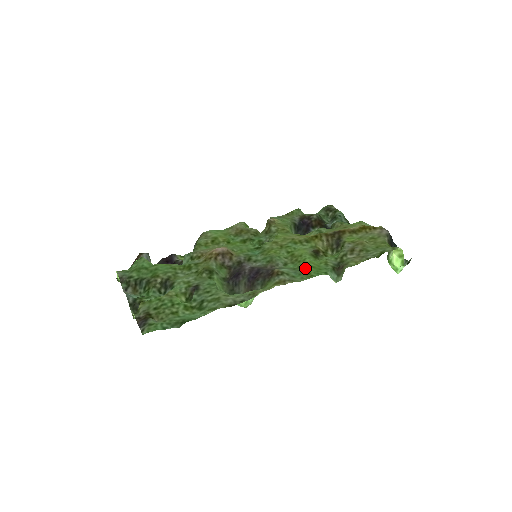
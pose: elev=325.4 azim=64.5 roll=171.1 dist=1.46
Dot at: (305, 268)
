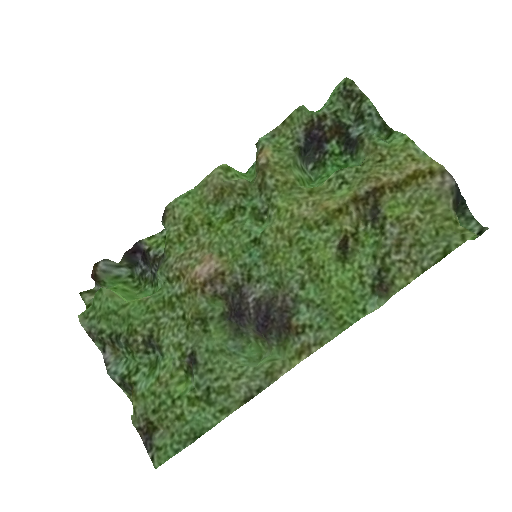
Dot at: (333, 304)
